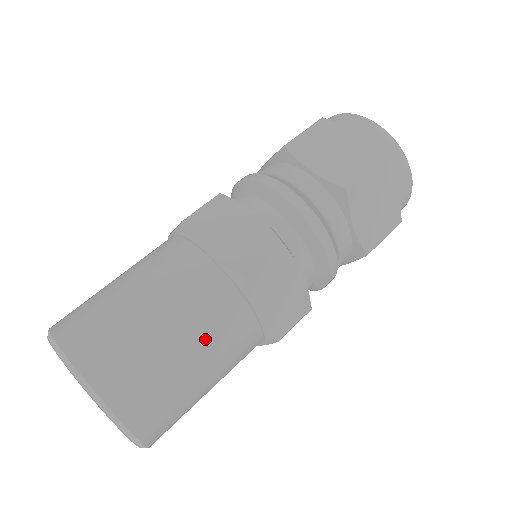
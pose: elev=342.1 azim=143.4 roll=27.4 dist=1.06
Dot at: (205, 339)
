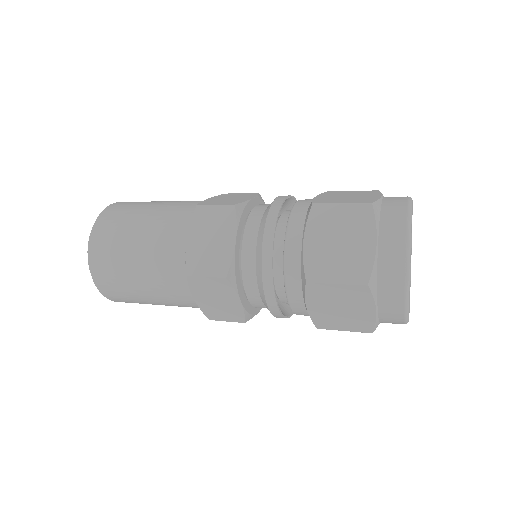
Dot at: (154, 228)
